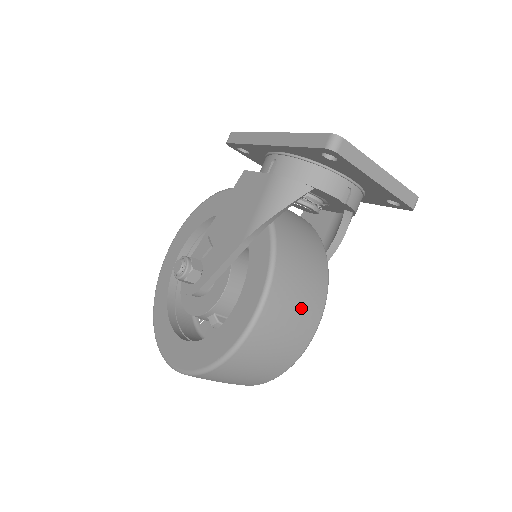
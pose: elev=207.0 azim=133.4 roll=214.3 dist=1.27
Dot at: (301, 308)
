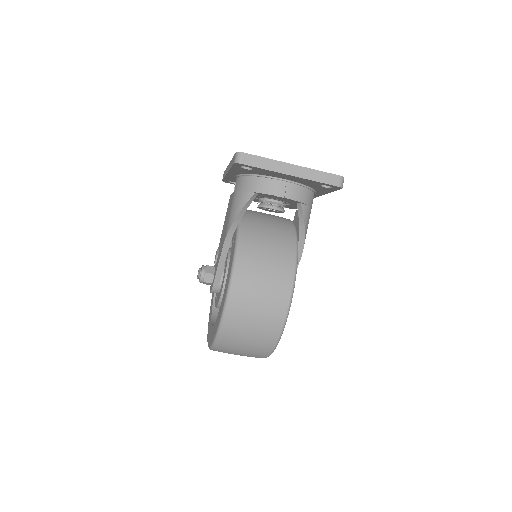
Dot at: (268, 283)
